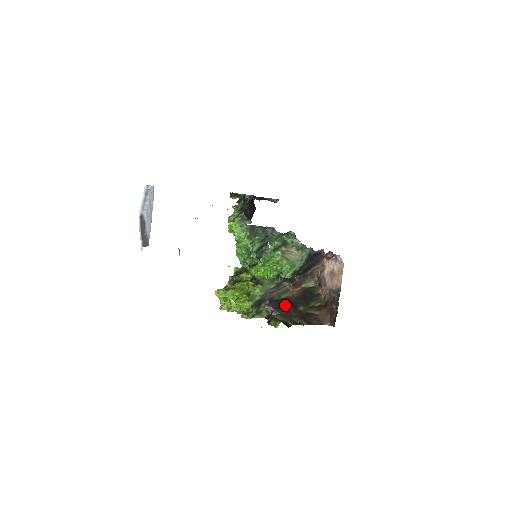
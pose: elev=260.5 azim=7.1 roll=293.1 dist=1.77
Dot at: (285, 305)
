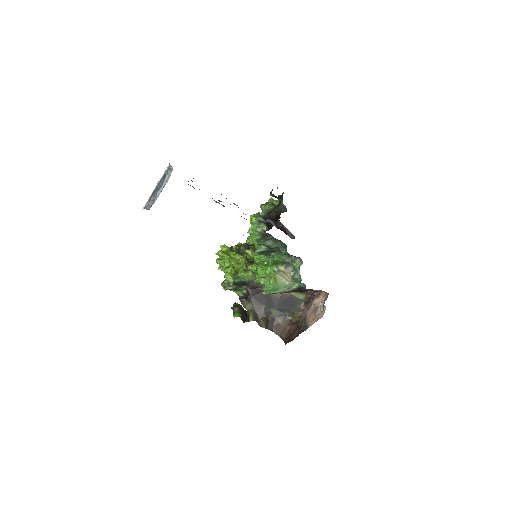
Dot at: (262, 299)
